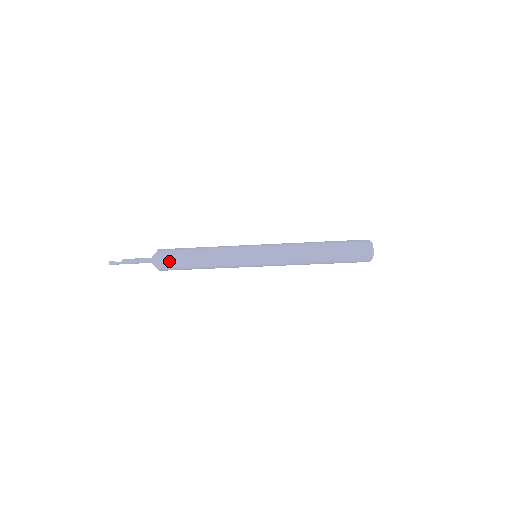
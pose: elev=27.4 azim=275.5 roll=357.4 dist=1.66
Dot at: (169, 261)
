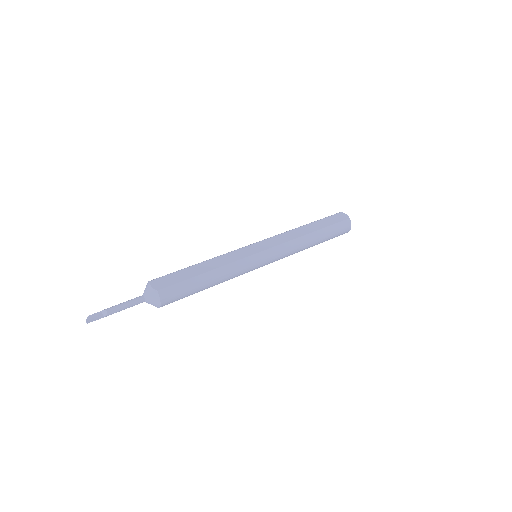
Dot at: occluded
